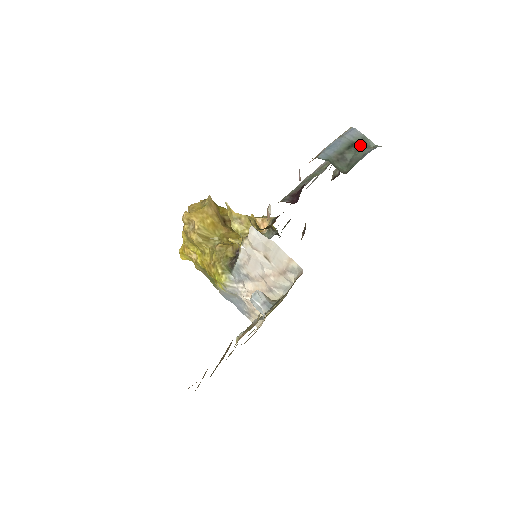
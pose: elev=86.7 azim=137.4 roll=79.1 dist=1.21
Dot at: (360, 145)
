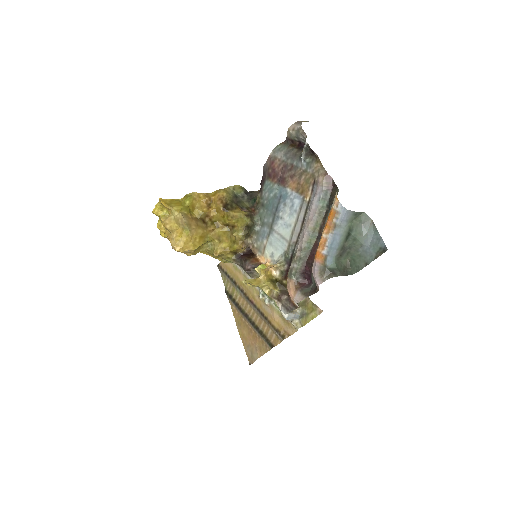
Dot at: (355, 231)
